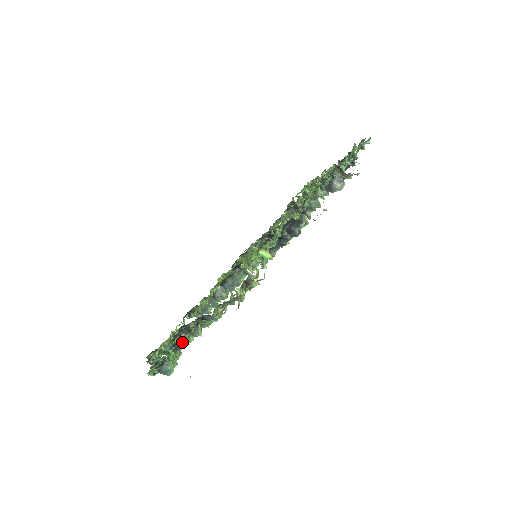
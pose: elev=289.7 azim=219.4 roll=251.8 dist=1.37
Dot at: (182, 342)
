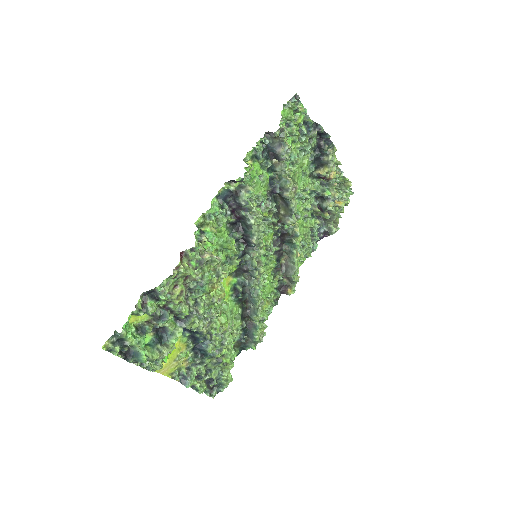
Dot at: (146, 325)
